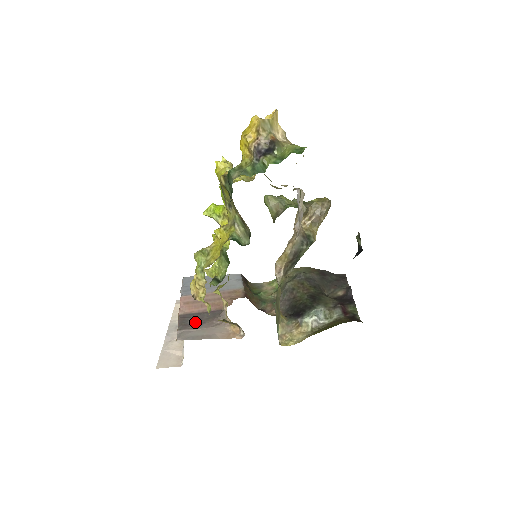
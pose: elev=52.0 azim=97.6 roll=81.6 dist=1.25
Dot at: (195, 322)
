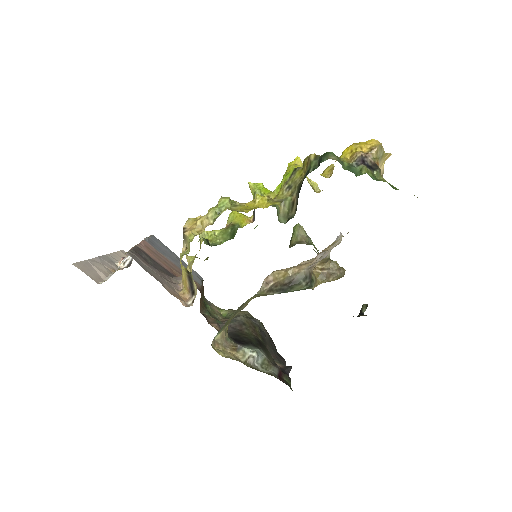
Dot at: (149, 261)
